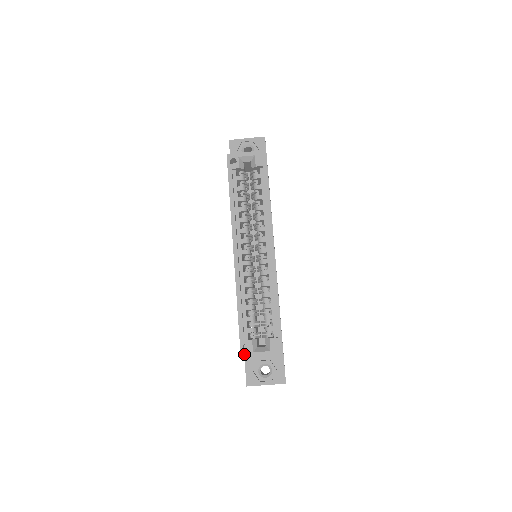
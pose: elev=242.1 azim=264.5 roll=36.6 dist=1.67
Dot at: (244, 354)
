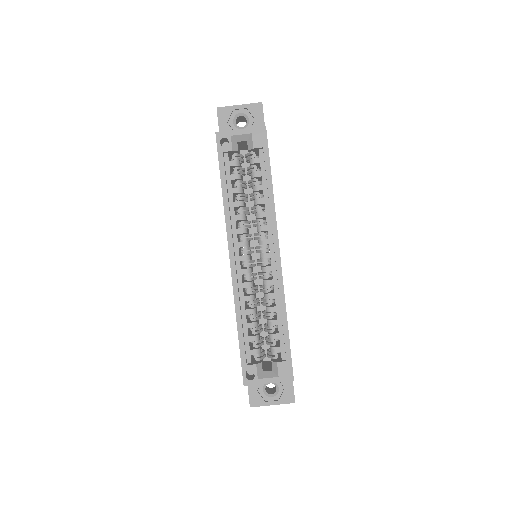
Dot at: (247, 381)
